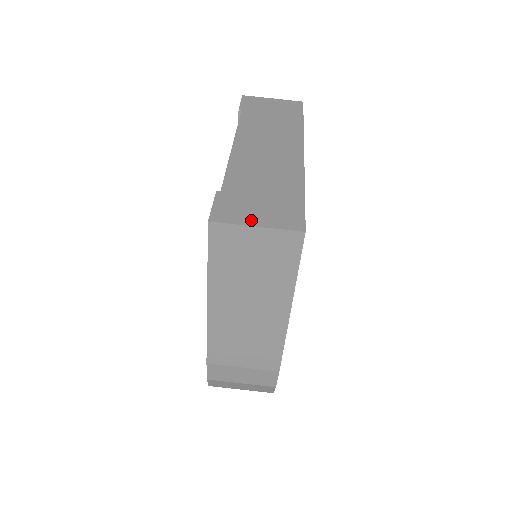
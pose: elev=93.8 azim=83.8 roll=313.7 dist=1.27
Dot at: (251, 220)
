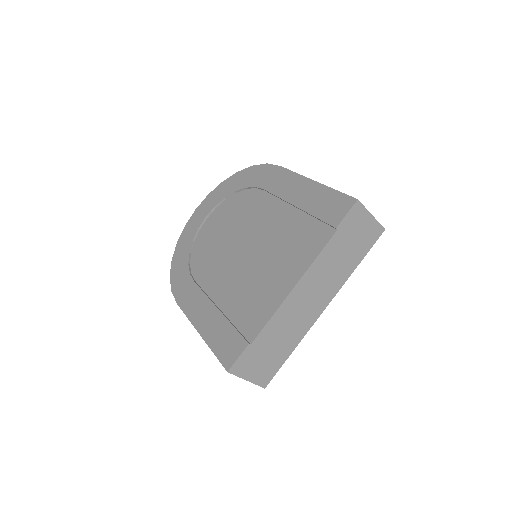
Dot at: (248, 375)
